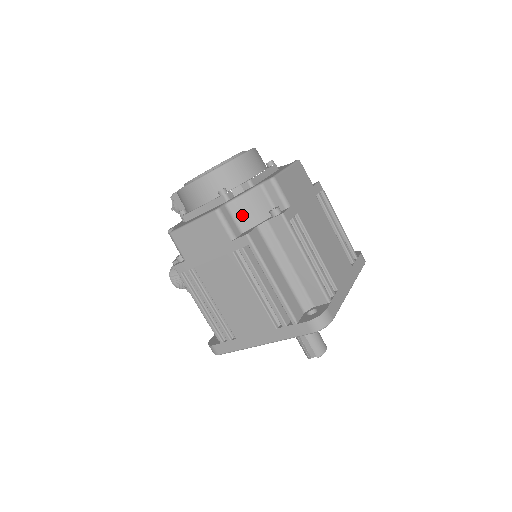
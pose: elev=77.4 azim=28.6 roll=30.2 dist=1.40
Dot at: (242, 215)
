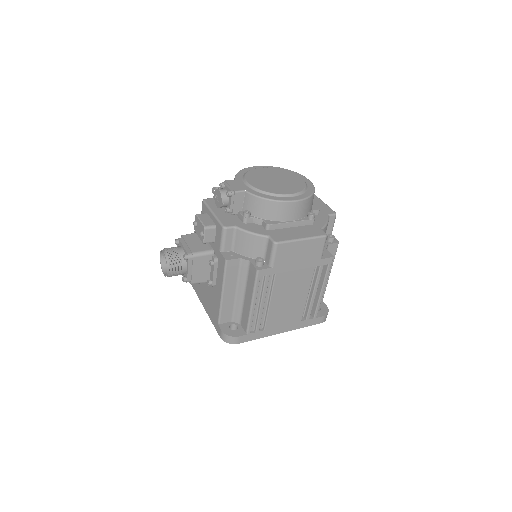
Dot at: occluded
